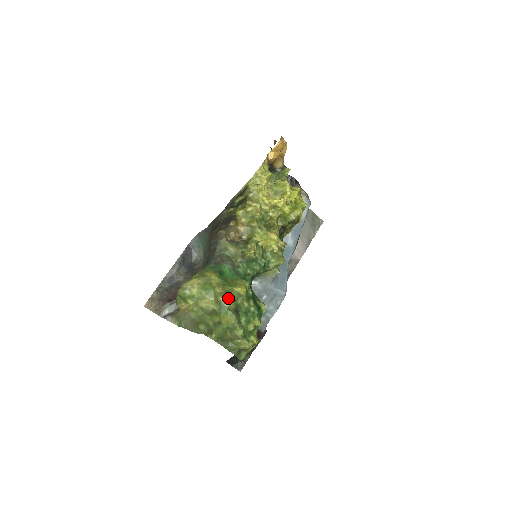
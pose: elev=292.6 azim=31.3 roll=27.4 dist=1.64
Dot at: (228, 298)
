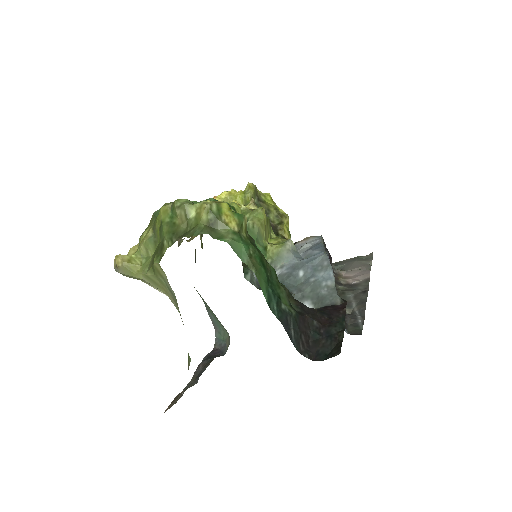
Dot at: occluded
